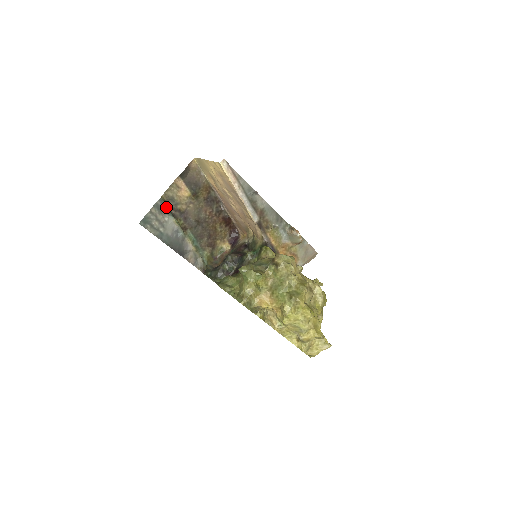
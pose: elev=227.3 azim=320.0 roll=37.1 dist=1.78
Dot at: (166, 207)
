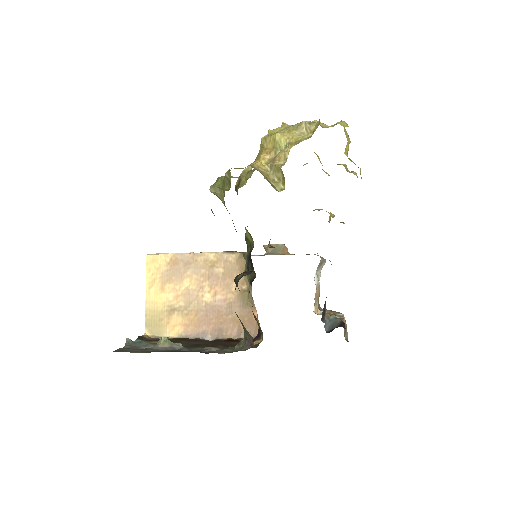
Dot at: (139, 343)
